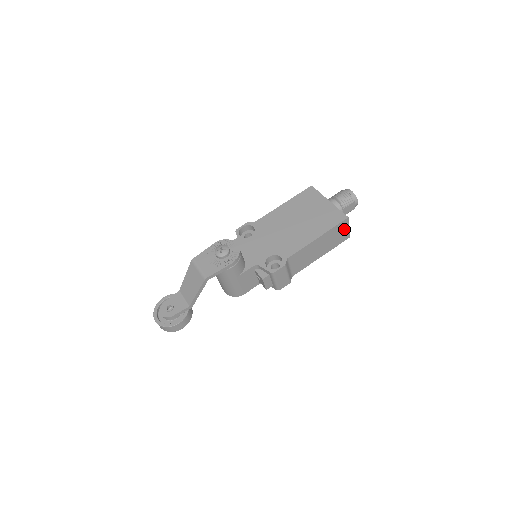
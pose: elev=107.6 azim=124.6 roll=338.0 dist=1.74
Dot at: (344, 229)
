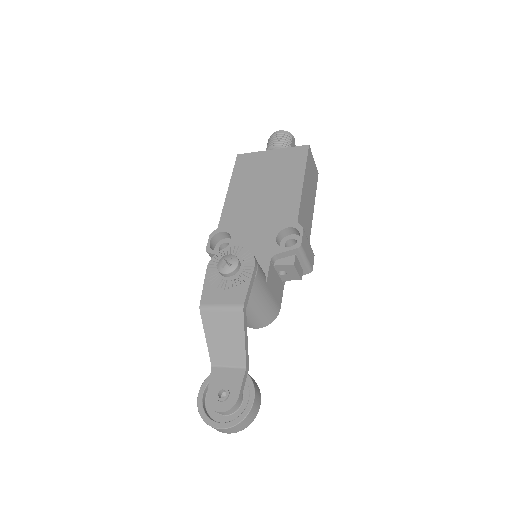
Dot at: (312, 163)
